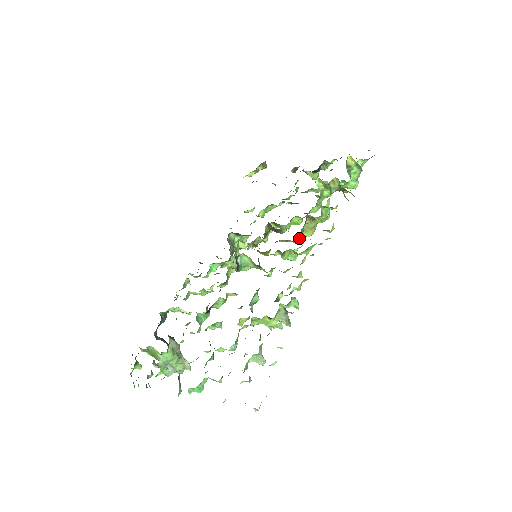
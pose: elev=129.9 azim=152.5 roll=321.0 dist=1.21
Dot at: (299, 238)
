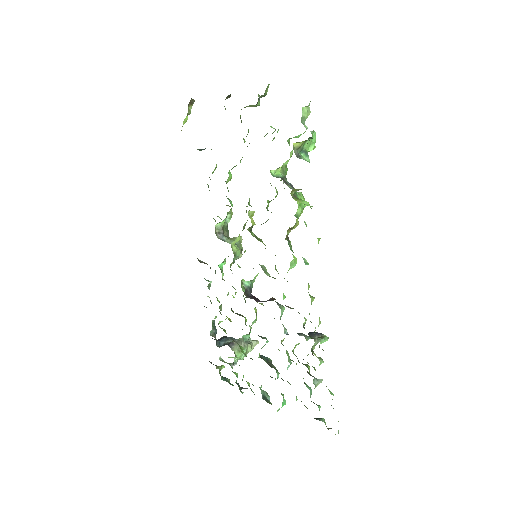
Dot at: occluded
